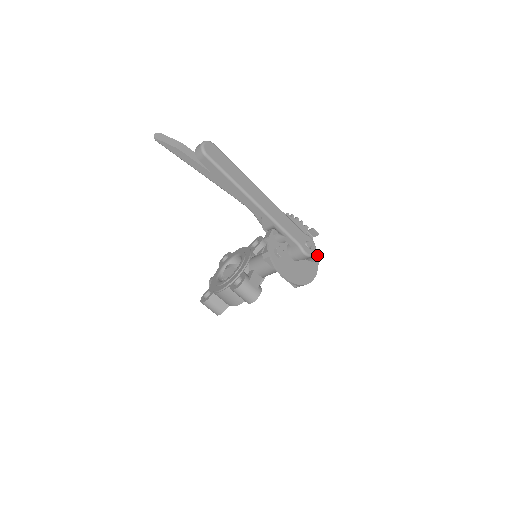
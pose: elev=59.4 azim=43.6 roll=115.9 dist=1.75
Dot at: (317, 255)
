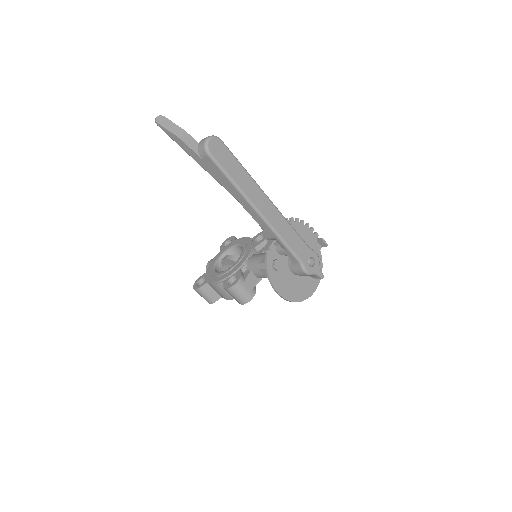
Dot at: (319, 273)
